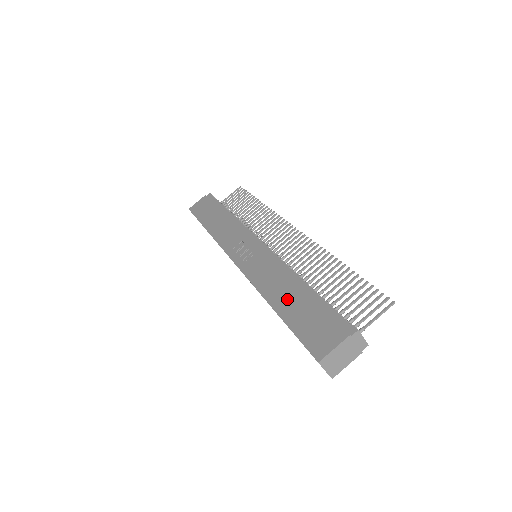
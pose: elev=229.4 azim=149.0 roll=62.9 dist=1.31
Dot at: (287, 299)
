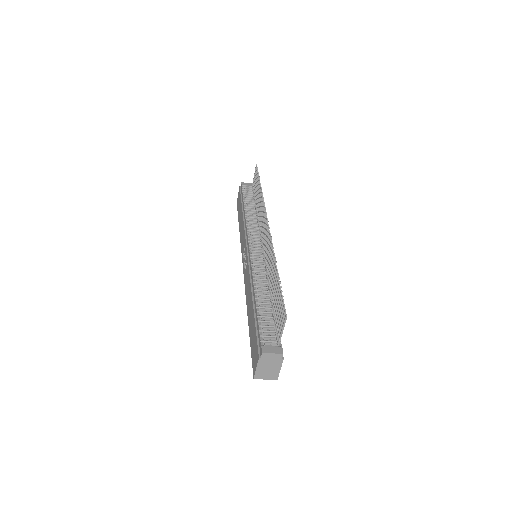
Dot at: (250, 315)
